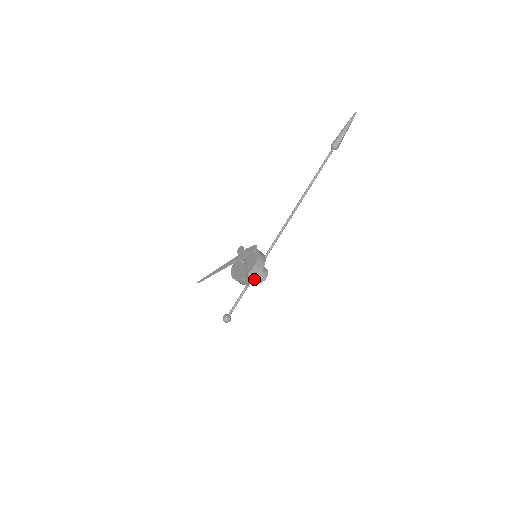
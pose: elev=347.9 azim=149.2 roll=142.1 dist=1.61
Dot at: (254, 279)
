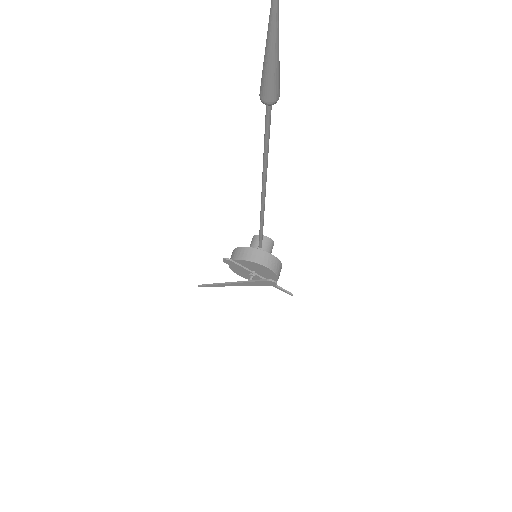
Dot at: occluded
